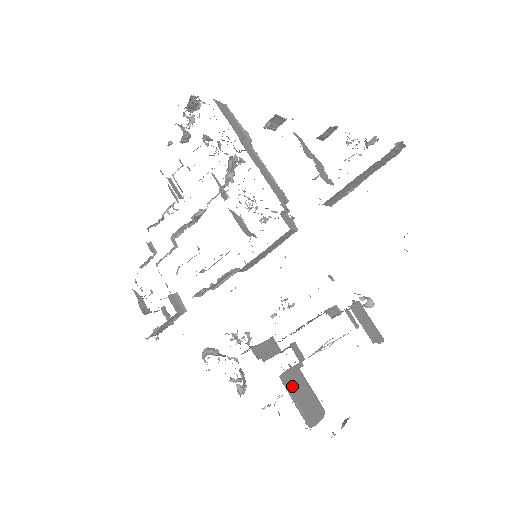
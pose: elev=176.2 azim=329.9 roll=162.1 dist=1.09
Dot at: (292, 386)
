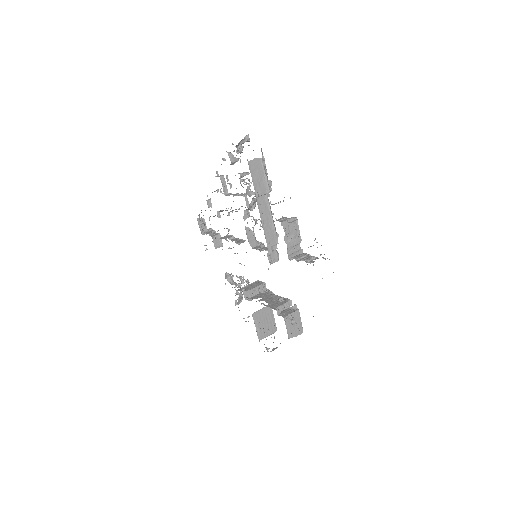
Dot at: (259, 318)
